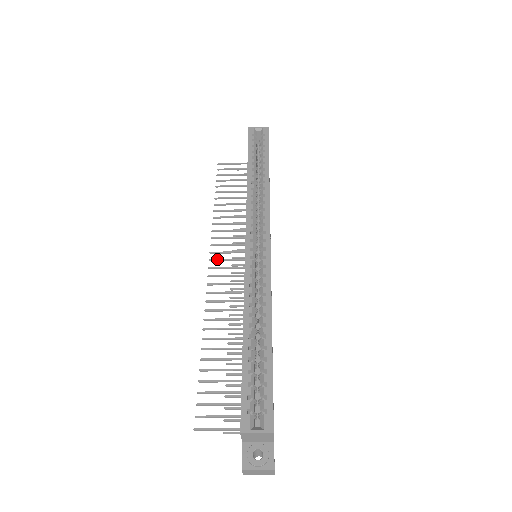
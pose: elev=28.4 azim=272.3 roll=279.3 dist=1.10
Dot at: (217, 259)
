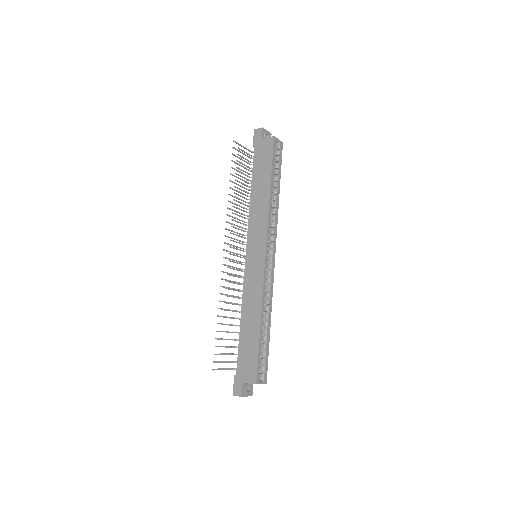
Dot at: occluded
